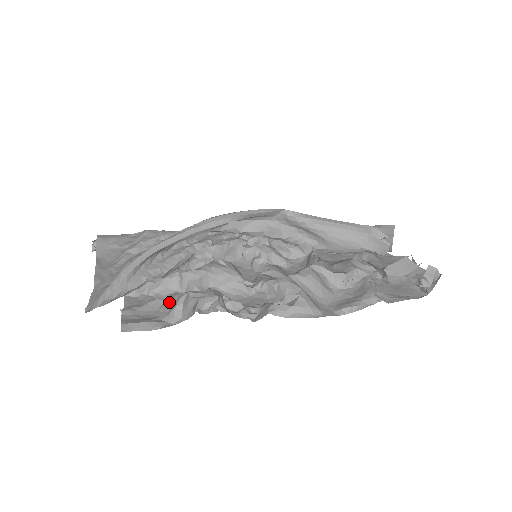
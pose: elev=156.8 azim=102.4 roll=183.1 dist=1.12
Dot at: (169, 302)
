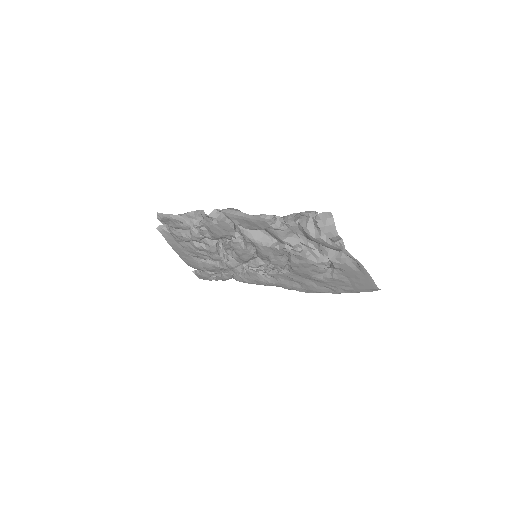
Dot at: occluded
